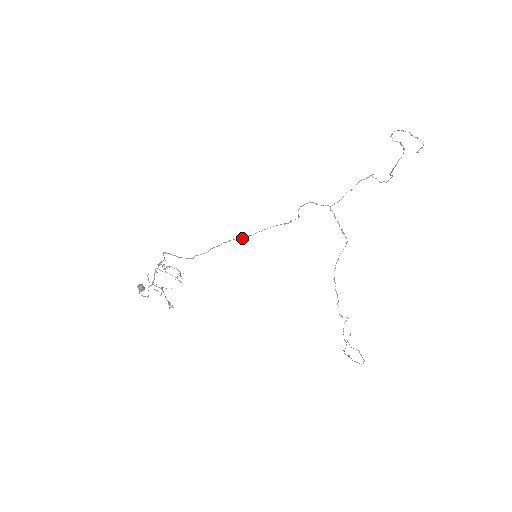
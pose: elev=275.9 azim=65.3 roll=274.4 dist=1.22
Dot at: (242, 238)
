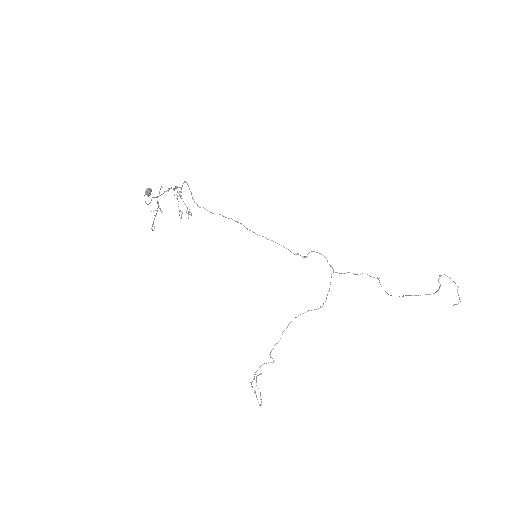
Dot at: (249, 230)
